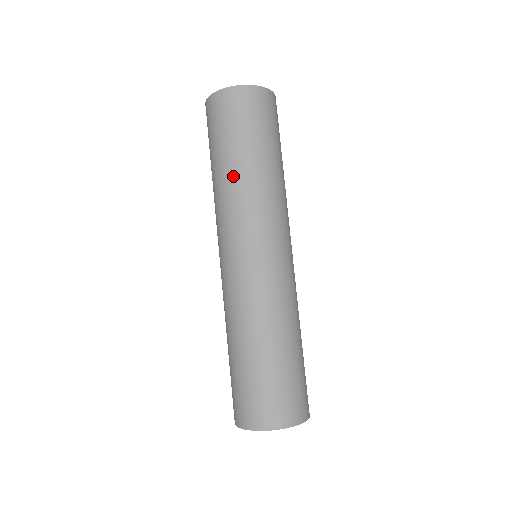
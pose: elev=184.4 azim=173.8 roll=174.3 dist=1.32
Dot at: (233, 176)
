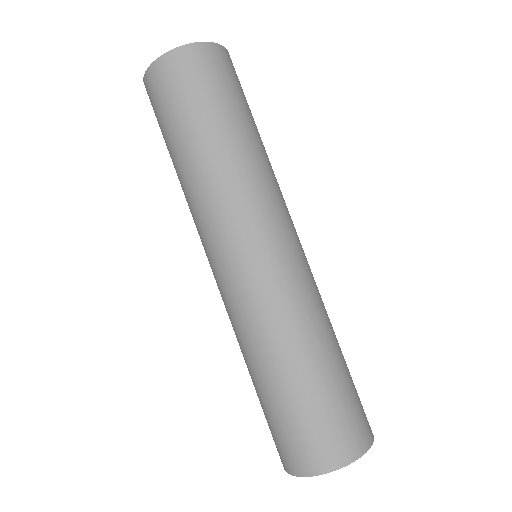
Dot at: occluded
